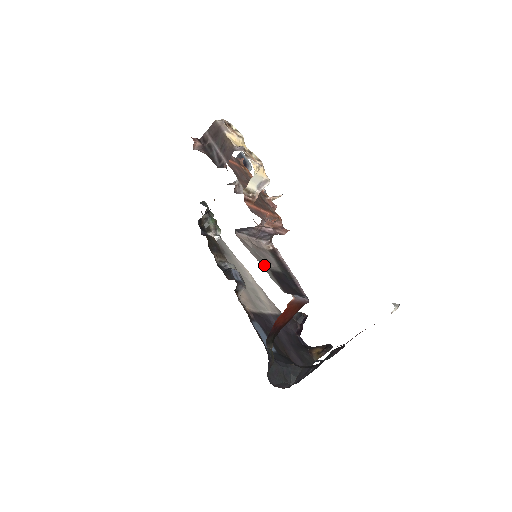
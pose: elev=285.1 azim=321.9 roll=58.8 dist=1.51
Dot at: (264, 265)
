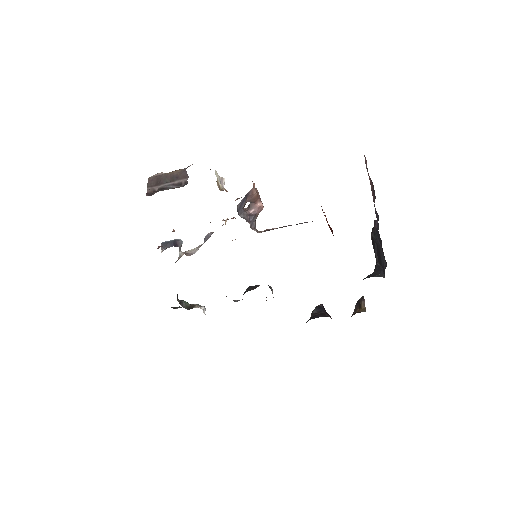
Dot at: occluded
